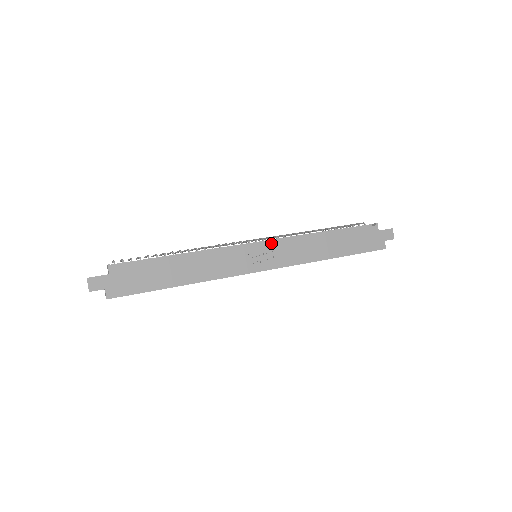
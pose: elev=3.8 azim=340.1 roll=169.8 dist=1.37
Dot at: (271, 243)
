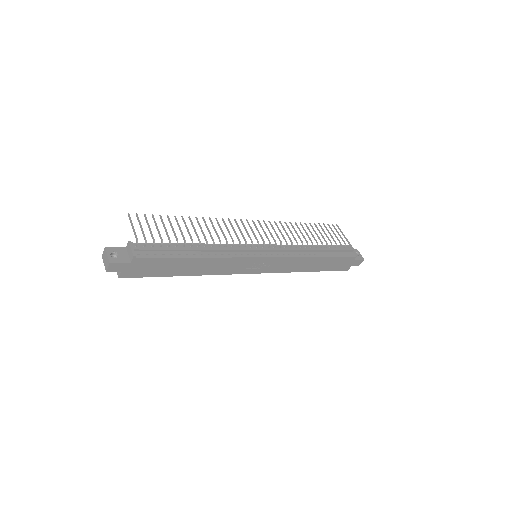
Dot at: (275, 258)
